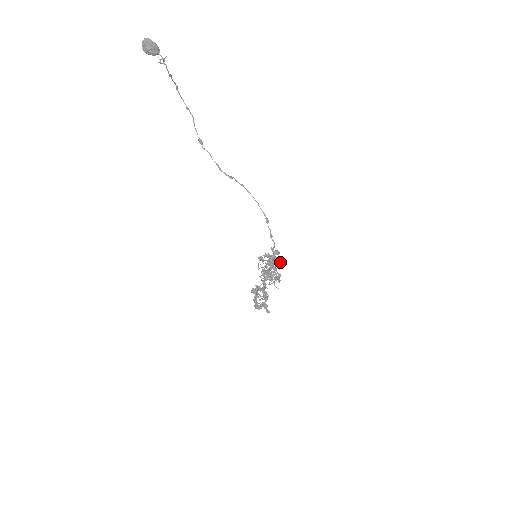
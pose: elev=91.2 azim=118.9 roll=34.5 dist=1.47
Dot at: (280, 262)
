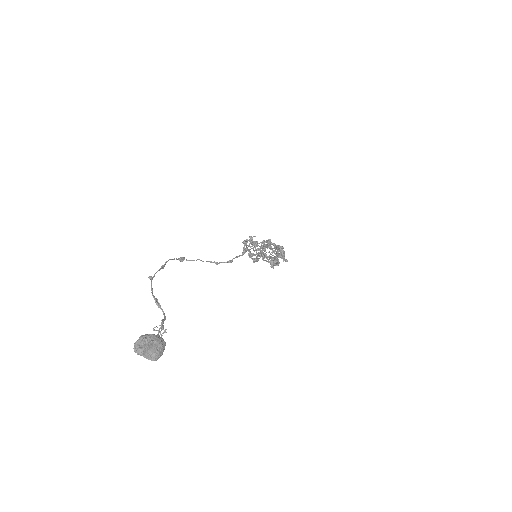
Dot at: (282, 248)
